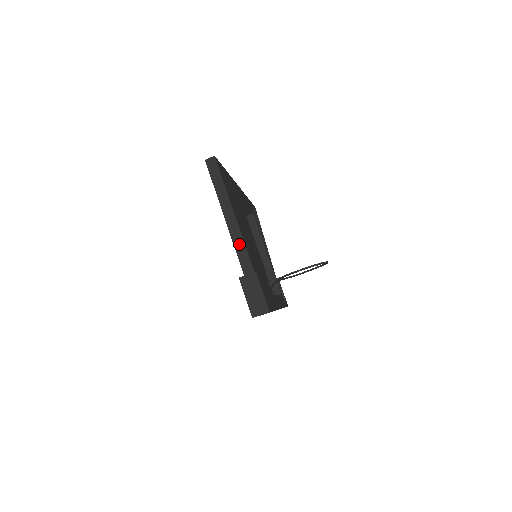
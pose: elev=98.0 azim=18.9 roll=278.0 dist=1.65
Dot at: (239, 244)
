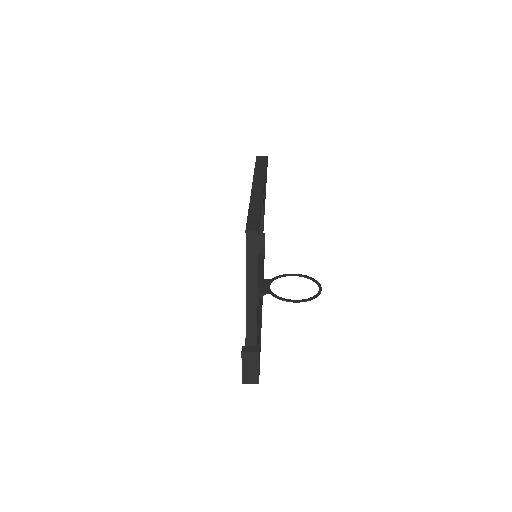
Dot at: (252, 320)
